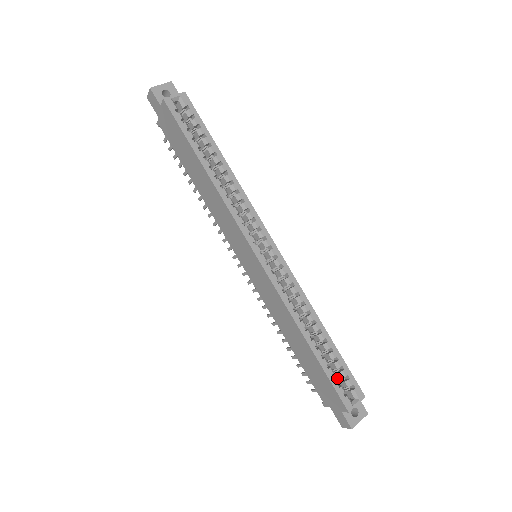
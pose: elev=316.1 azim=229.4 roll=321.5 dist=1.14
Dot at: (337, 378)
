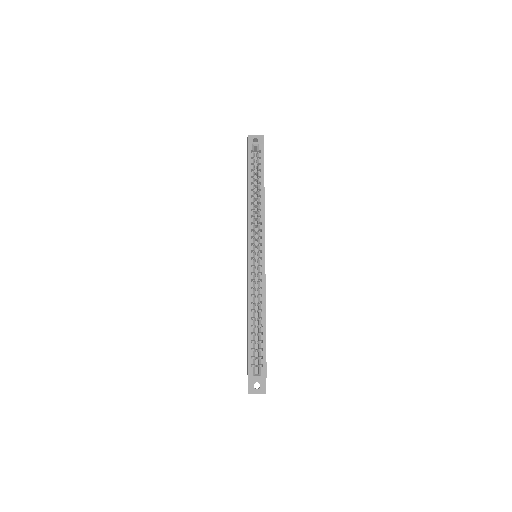
Dot at: occluded
